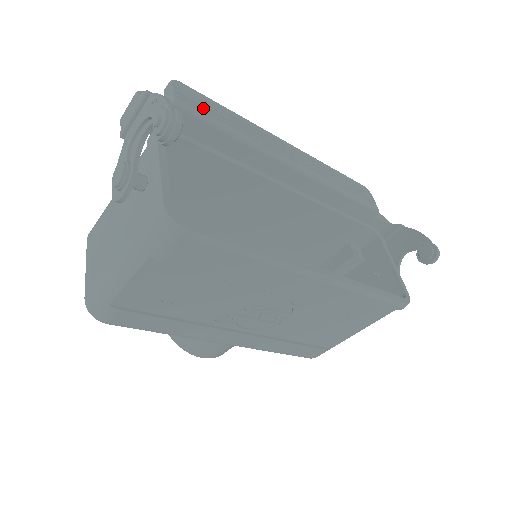
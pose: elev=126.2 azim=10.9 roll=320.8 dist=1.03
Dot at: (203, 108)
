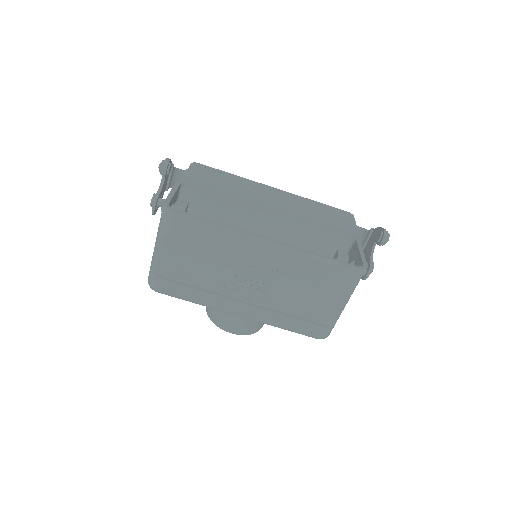
Dot at: (208, 171)
